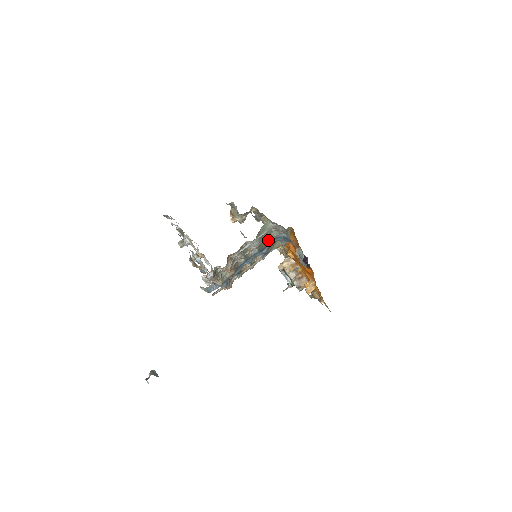
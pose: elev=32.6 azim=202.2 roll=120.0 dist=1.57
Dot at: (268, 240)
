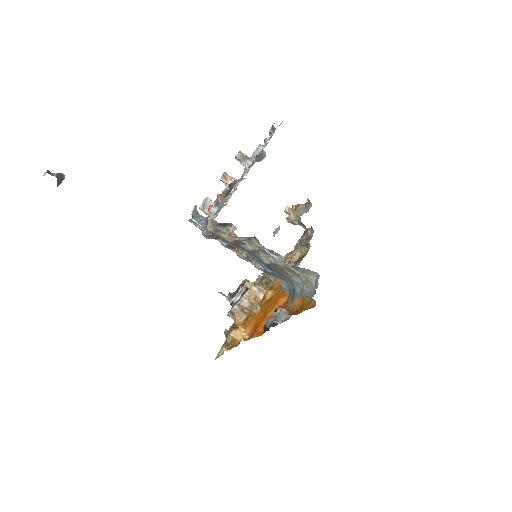
Dot at: (286, 273)
